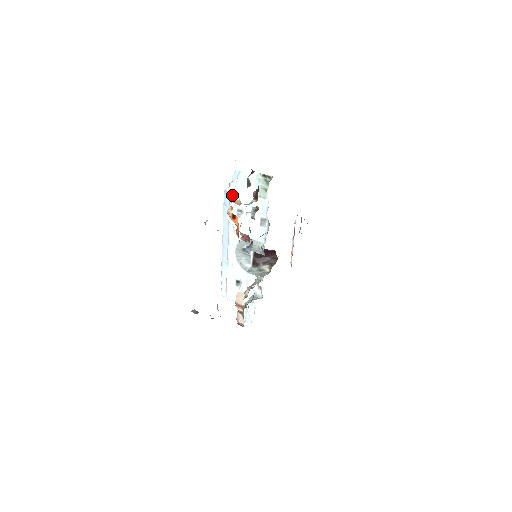
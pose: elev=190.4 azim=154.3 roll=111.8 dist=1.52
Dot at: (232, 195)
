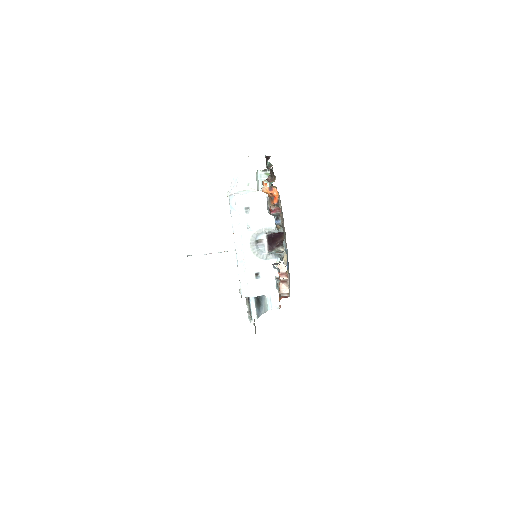
Dot at: (238, 197)
